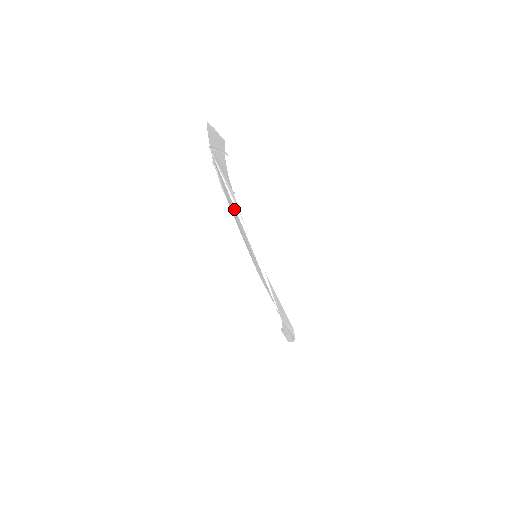
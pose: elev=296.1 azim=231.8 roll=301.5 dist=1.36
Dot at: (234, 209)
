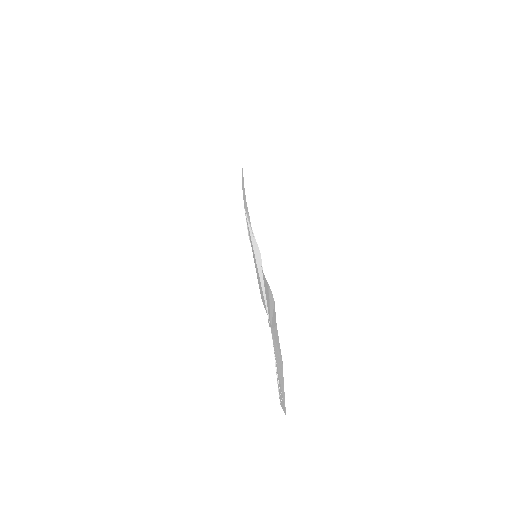
Dot at: (249, 234)
